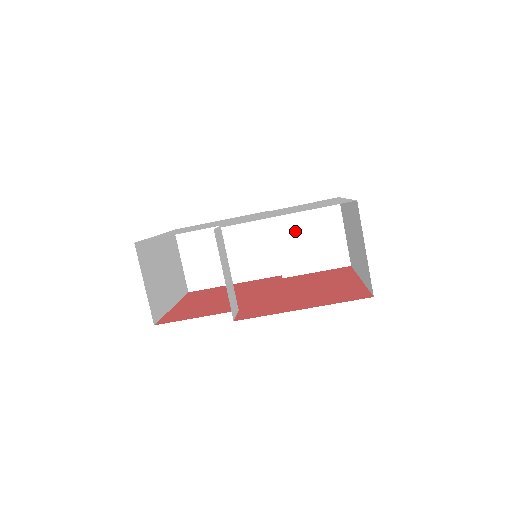
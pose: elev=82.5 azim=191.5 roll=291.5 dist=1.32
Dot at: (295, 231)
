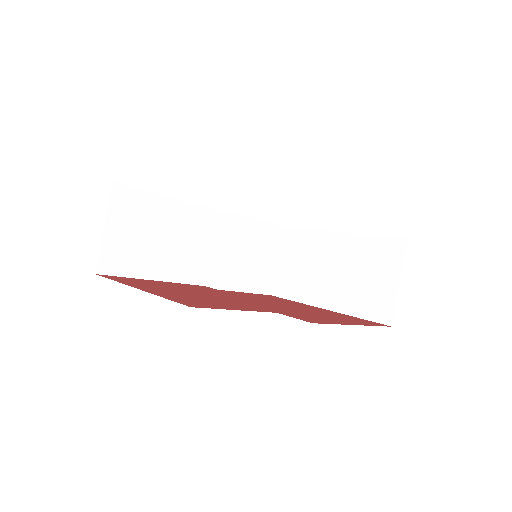
Dot at: (245, 243)
